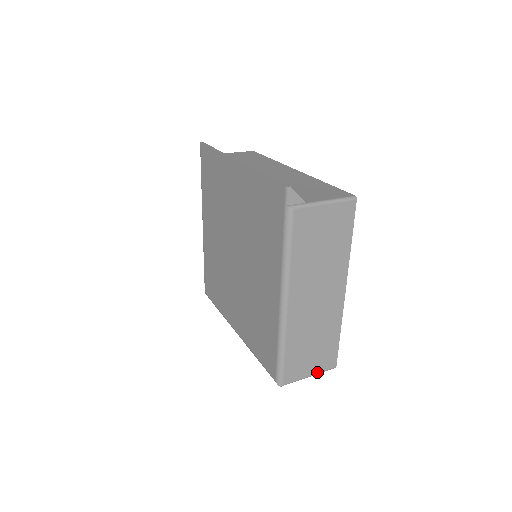
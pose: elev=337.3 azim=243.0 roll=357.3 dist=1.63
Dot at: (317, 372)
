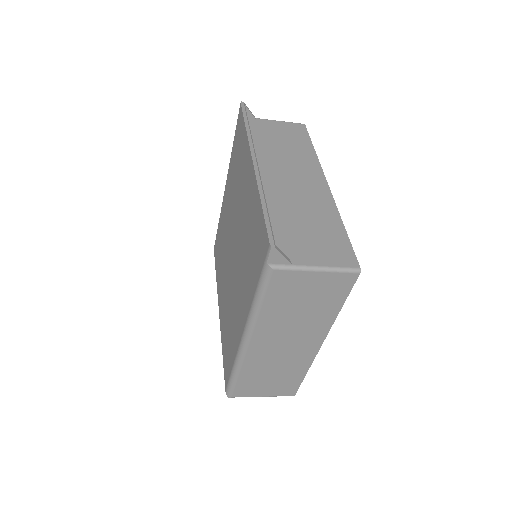
Dot at: (272, 395)
